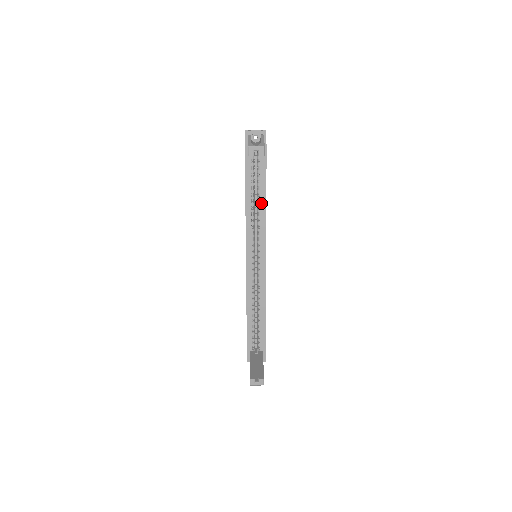
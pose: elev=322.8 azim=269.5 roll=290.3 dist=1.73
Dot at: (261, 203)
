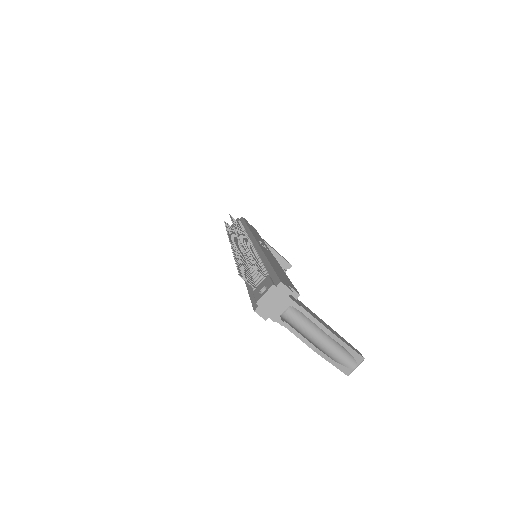
Dot at: occluded
